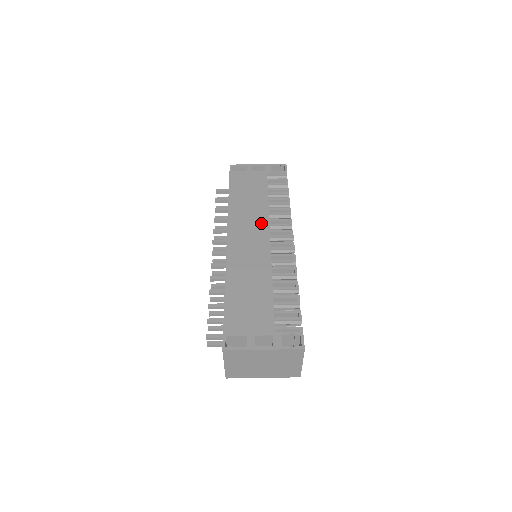
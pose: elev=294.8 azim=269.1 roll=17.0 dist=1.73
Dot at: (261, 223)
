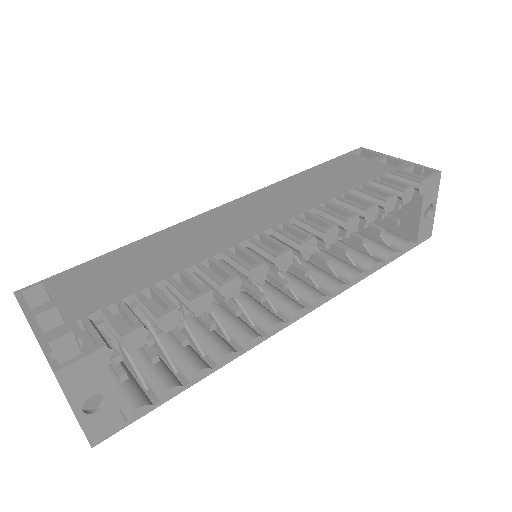
Dot at: (290, 209)
